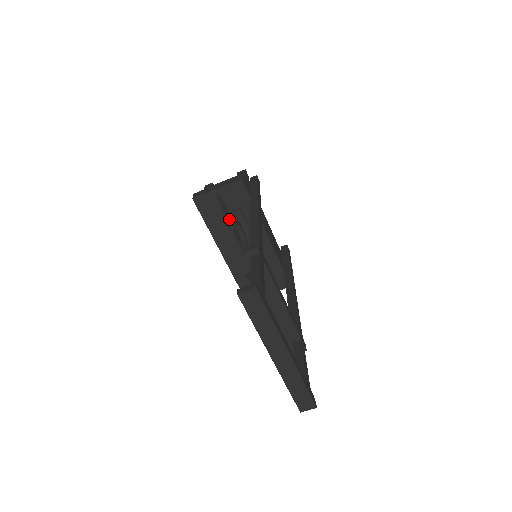
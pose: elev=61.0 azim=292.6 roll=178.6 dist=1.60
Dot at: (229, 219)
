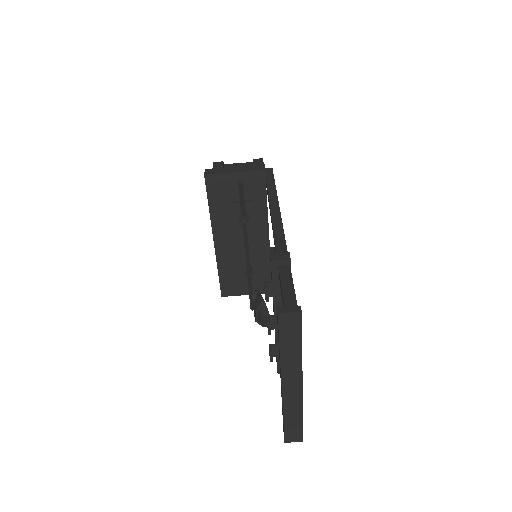
Dot at: (243, 210)
